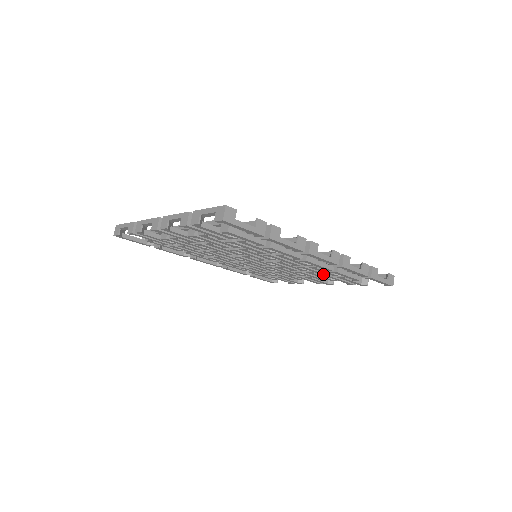
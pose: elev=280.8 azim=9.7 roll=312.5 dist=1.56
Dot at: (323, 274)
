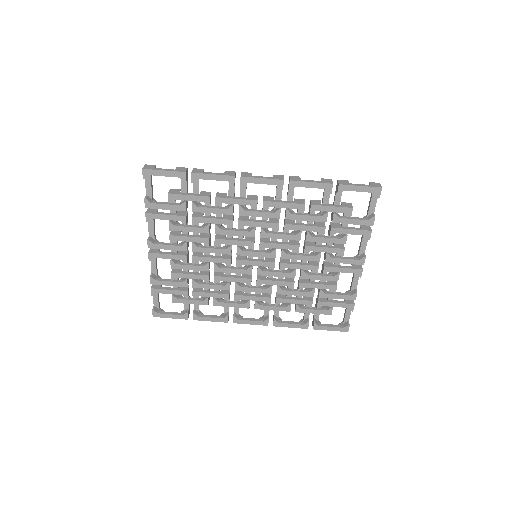
Dot at: (317, 228)
